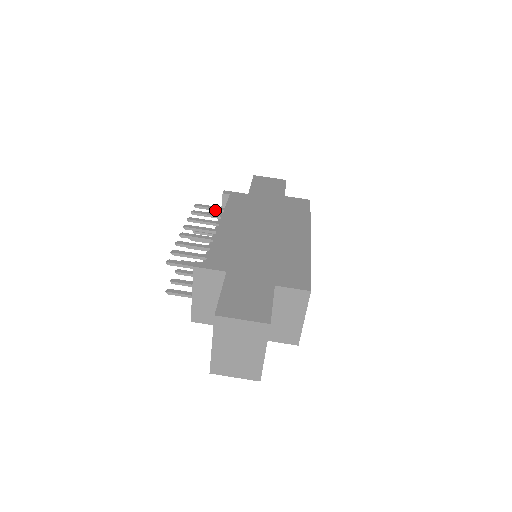
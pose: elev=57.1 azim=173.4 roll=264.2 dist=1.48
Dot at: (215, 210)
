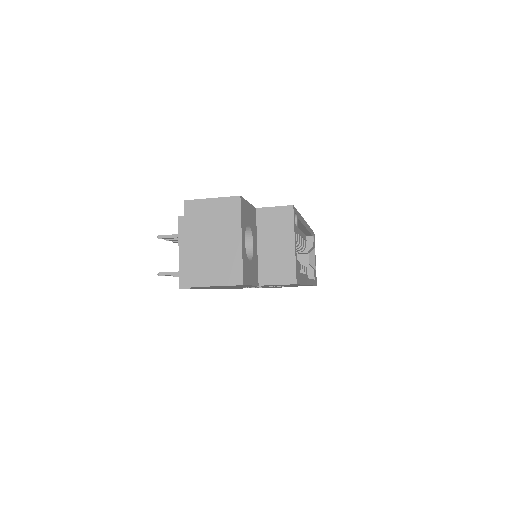
Dot at: occluded
